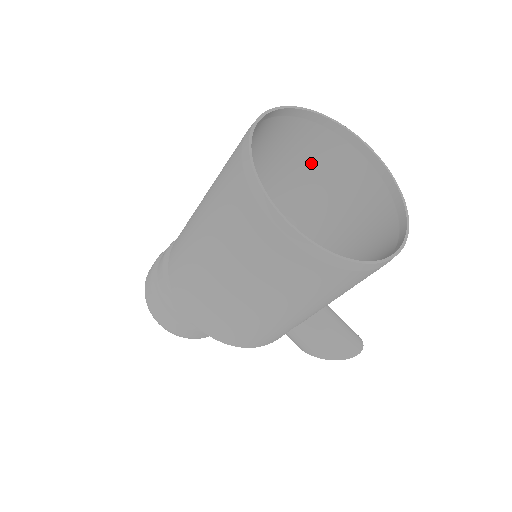
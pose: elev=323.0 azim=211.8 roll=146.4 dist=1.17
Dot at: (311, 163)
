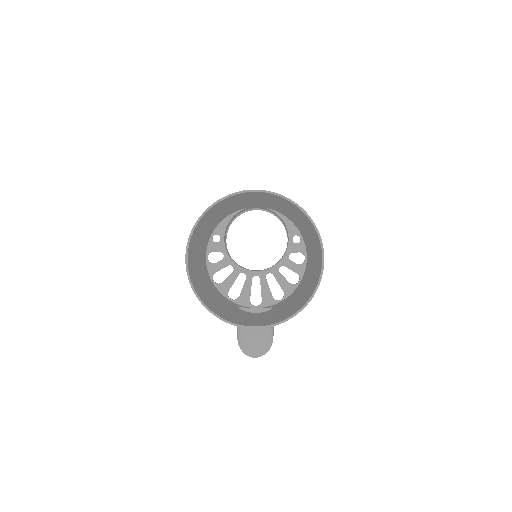
Dot at: occluded
